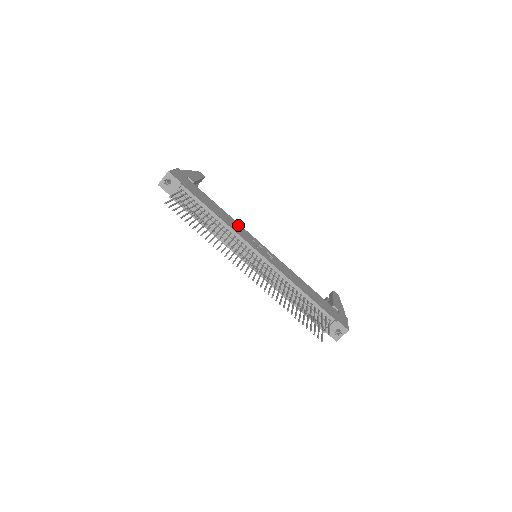
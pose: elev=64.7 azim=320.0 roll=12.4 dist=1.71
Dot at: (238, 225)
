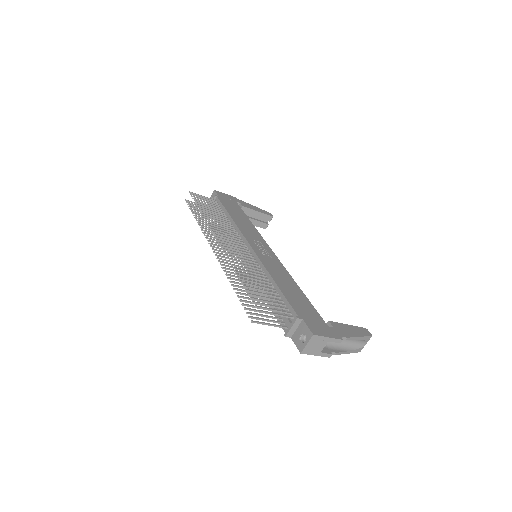
Dot at: (255, 232)
